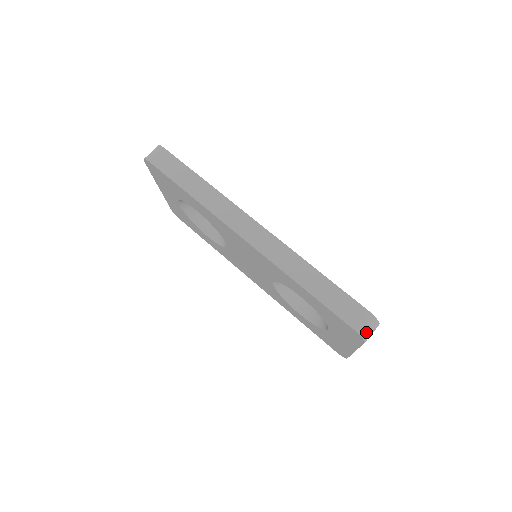
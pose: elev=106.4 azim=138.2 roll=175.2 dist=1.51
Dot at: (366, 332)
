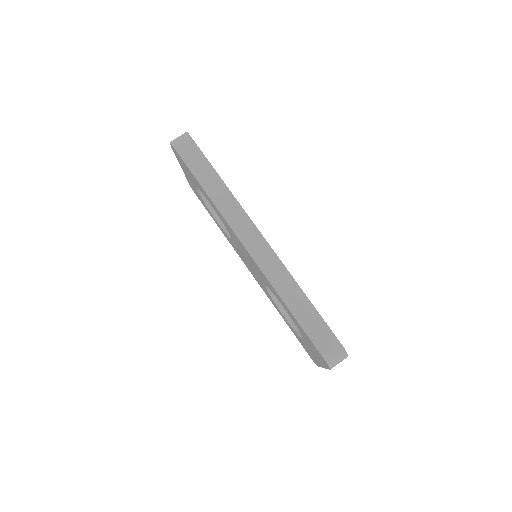
Dot at: (334, 362)
